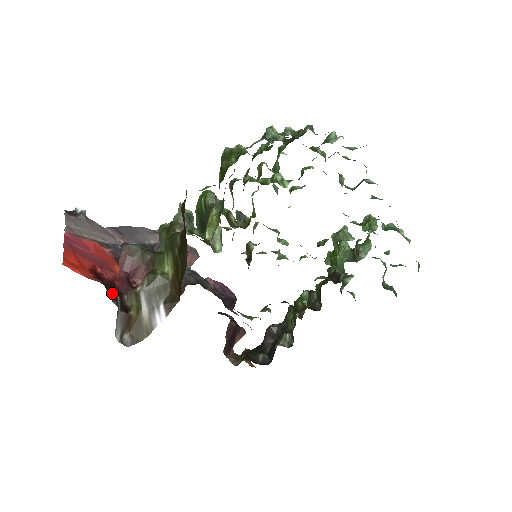
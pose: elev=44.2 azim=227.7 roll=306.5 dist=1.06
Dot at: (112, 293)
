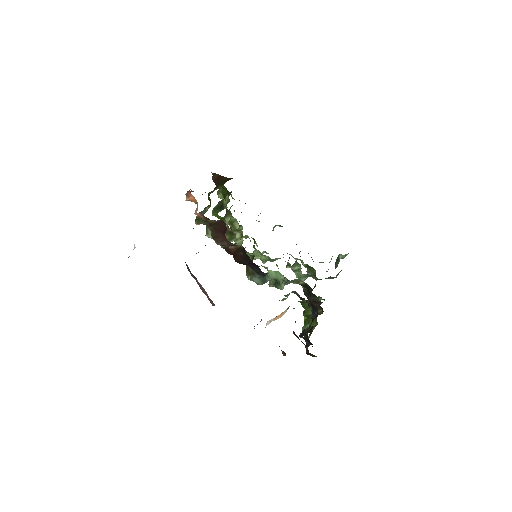
Dot at: occluded
